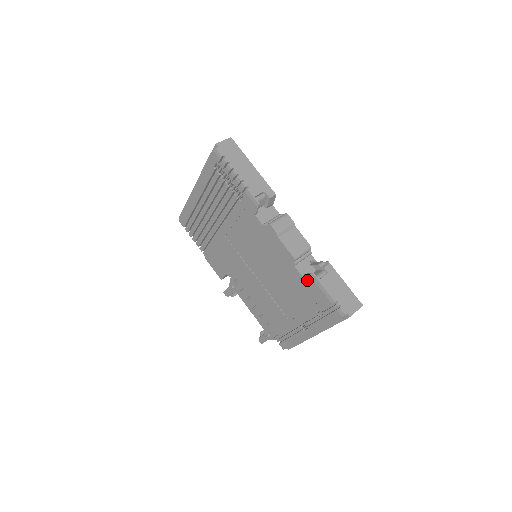
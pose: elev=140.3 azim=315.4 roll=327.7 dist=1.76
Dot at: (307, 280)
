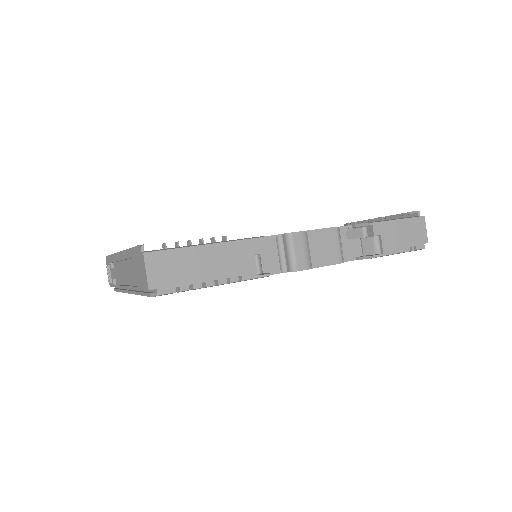
Dot at: occluded
